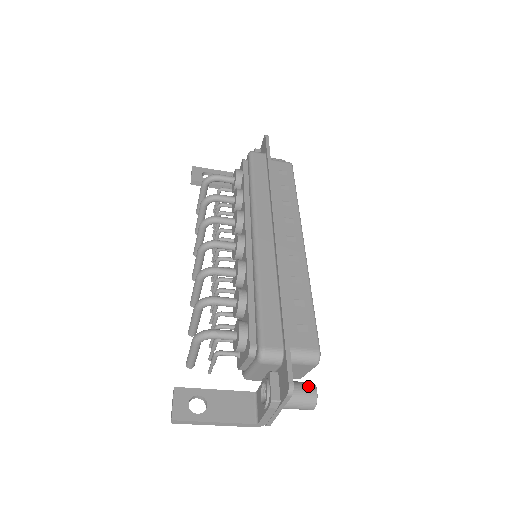
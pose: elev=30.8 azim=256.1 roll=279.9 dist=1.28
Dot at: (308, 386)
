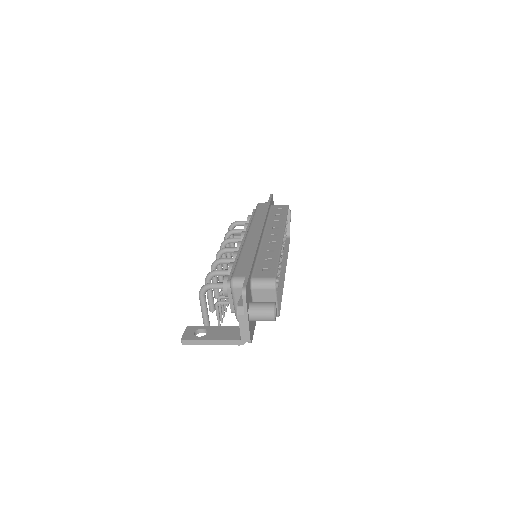
Dot at: (269, 302)
